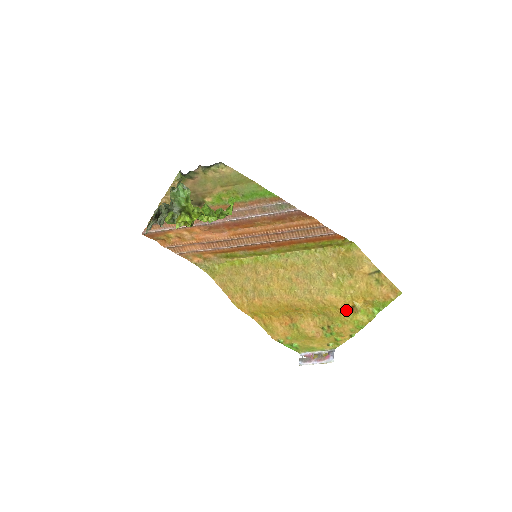
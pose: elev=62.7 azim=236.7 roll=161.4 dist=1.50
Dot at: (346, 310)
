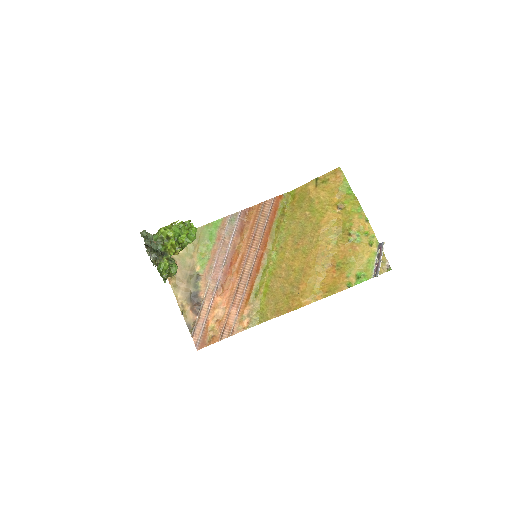
Dot at: (339, 214)
